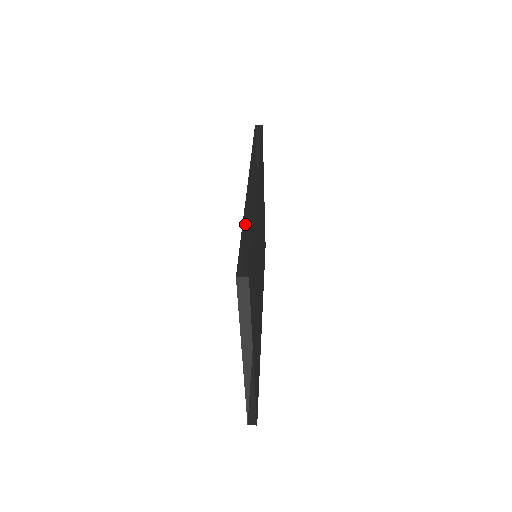
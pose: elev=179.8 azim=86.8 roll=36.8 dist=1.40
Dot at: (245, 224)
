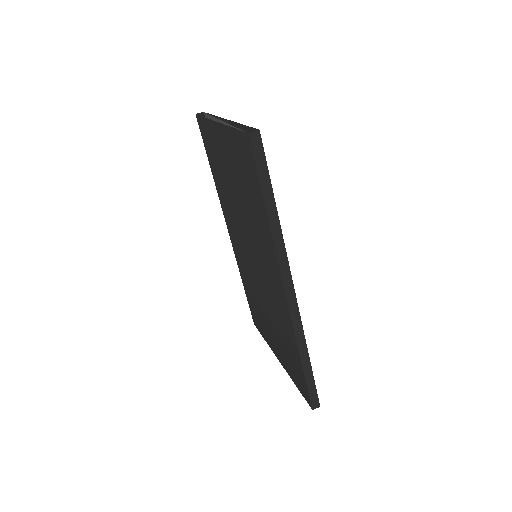
Dot at: (303, 360)
